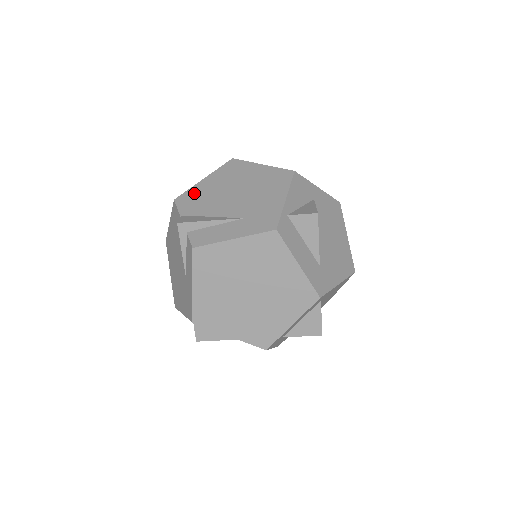
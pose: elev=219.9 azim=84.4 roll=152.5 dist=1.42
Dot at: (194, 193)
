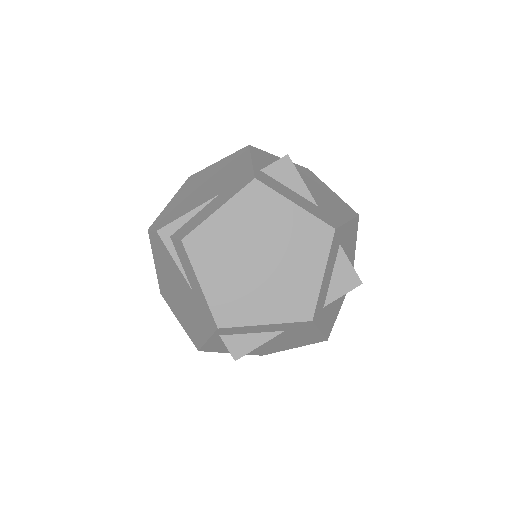
Dot at: (165, 214)
